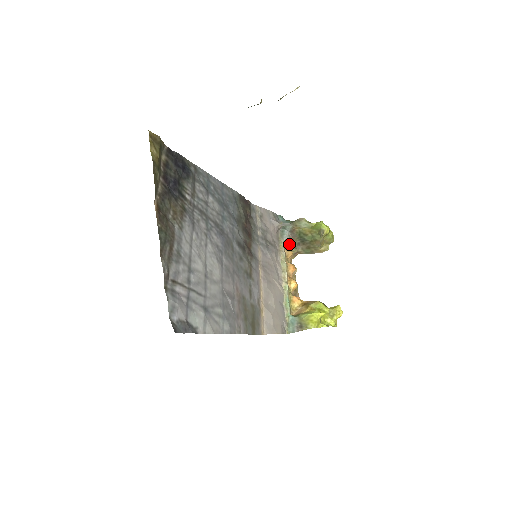
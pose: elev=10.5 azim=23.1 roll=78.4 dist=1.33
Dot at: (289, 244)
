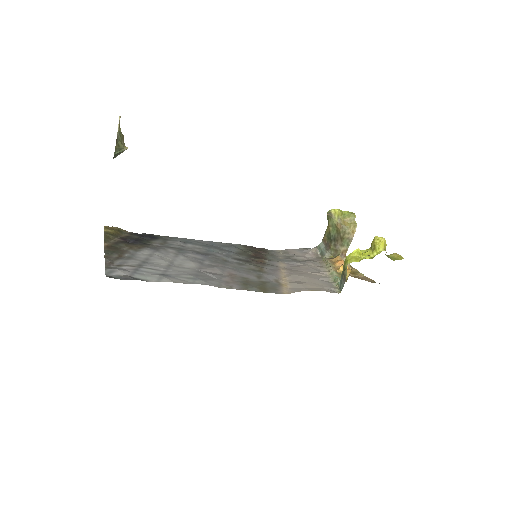
Dot at: (332, 254)
